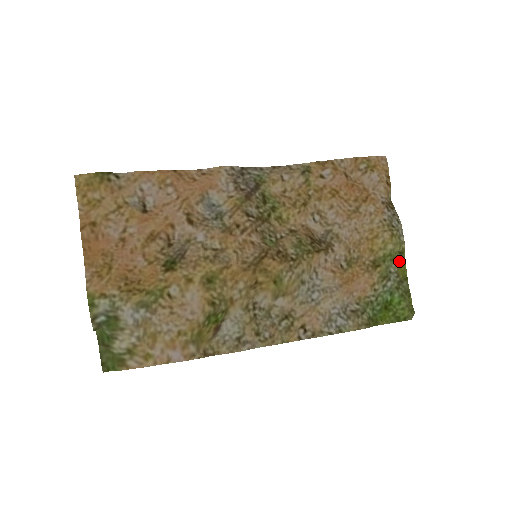
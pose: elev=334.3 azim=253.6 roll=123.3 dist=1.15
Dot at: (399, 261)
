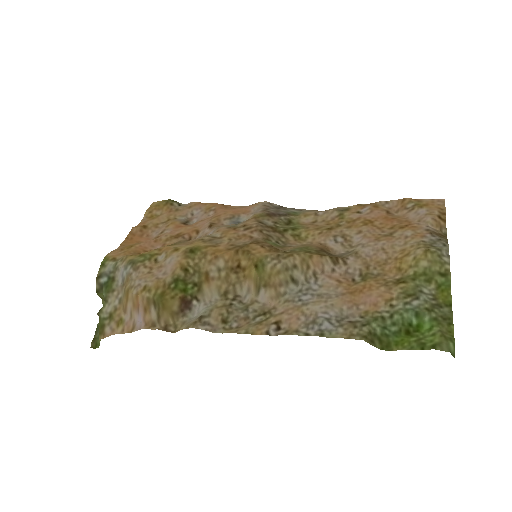
Dot at: (440, 284)
